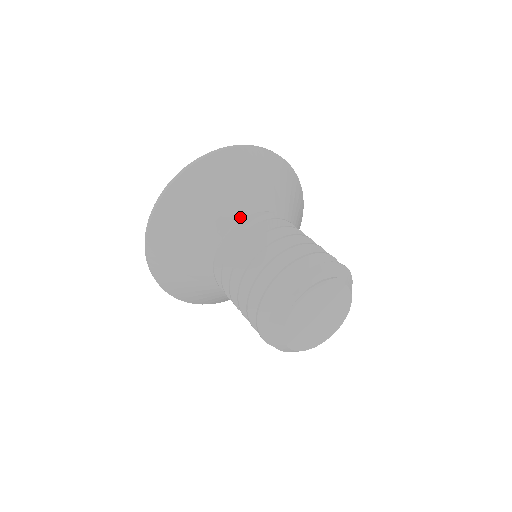
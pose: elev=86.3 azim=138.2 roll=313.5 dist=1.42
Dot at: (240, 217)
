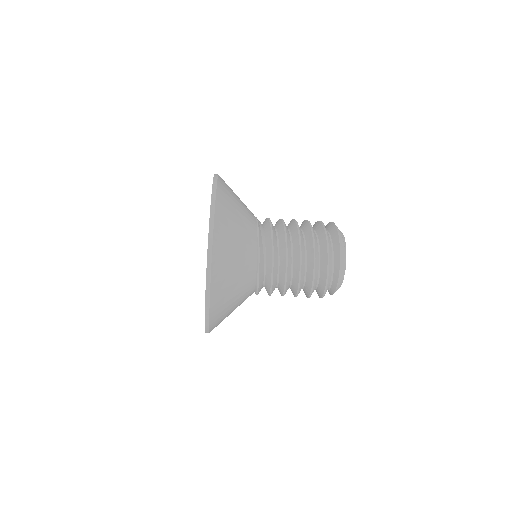
Dot at: (255, 227)
